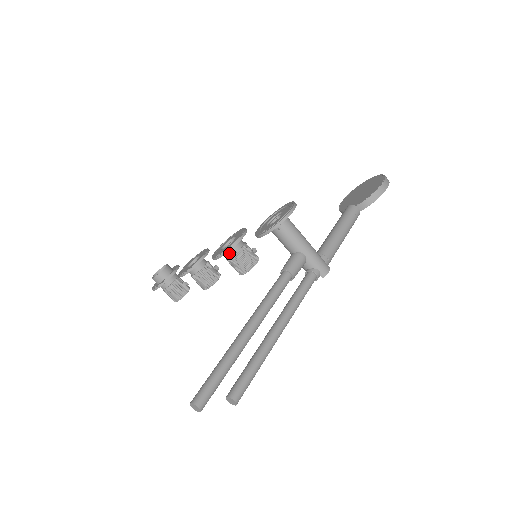
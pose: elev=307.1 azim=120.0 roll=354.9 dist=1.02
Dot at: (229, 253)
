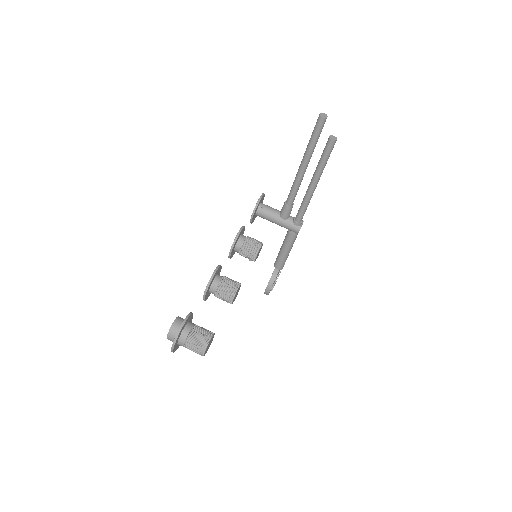
Dot at: (243, 236)
